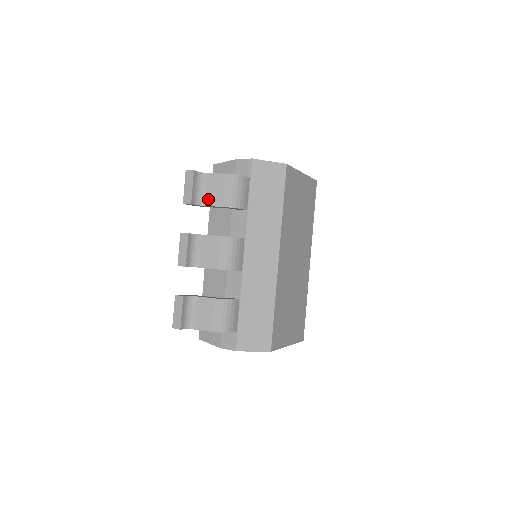
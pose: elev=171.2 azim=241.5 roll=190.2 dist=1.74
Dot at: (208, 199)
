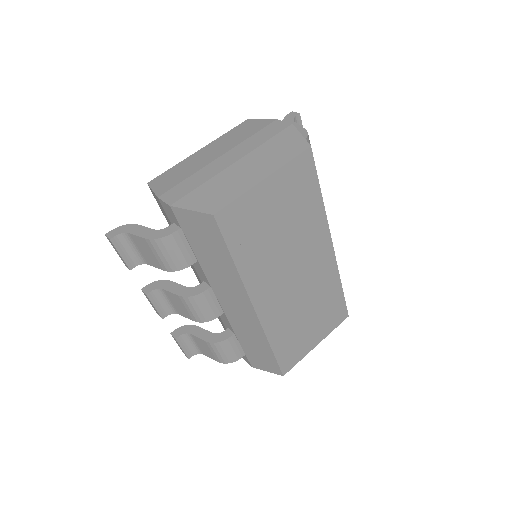
Dot at: (146, 259)
